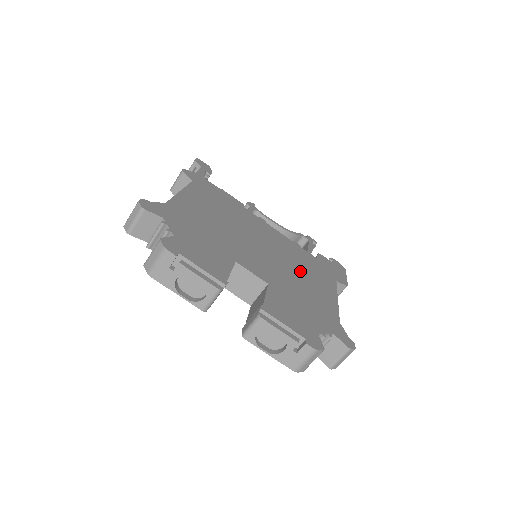
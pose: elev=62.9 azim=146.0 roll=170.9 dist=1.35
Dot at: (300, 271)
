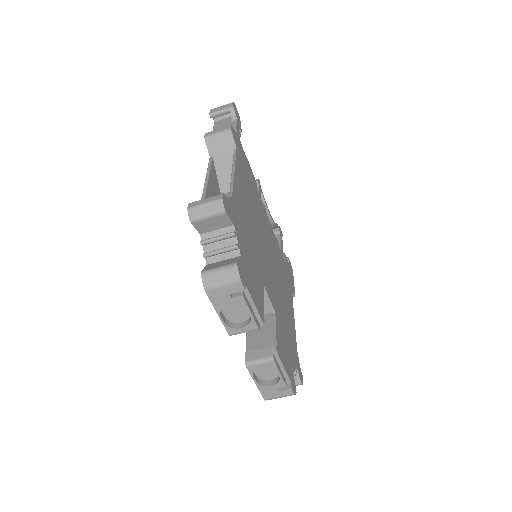
Dot at: (282, 285)
